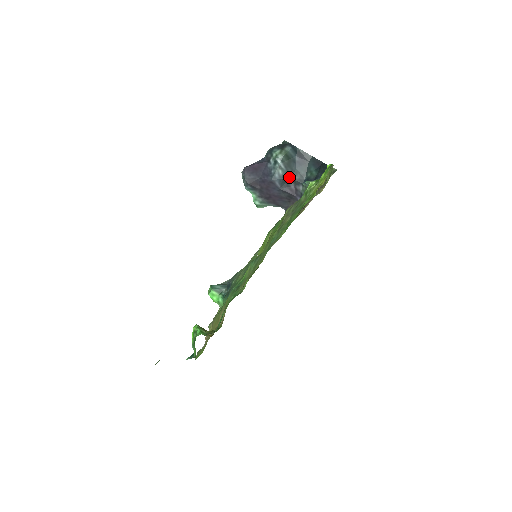
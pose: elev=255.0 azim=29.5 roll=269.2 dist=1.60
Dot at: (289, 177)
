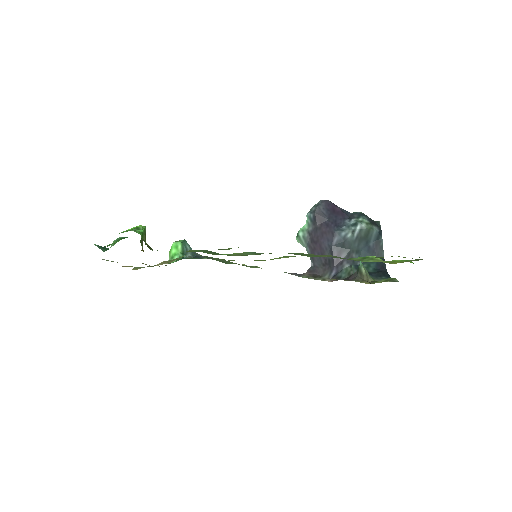
Dot at: (350, 247)
